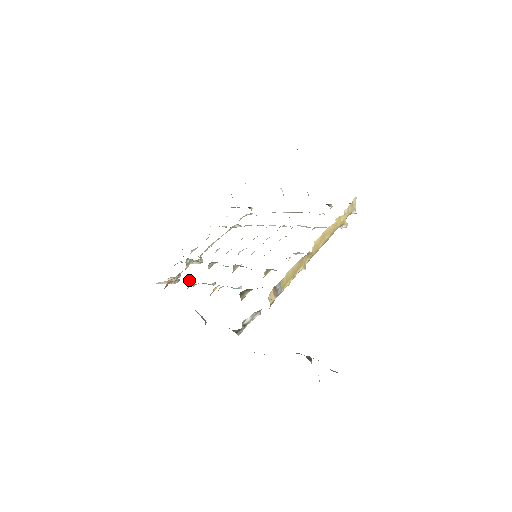
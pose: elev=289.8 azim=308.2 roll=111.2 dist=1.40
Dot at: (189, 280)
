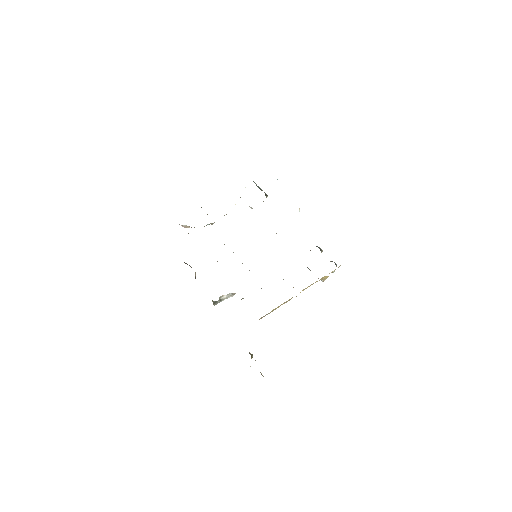
Dot at: occluded
